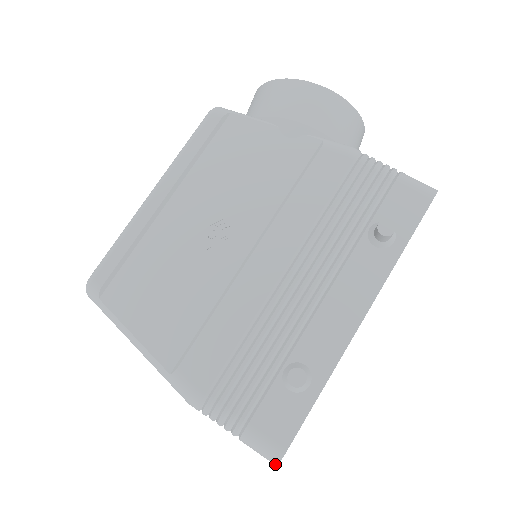
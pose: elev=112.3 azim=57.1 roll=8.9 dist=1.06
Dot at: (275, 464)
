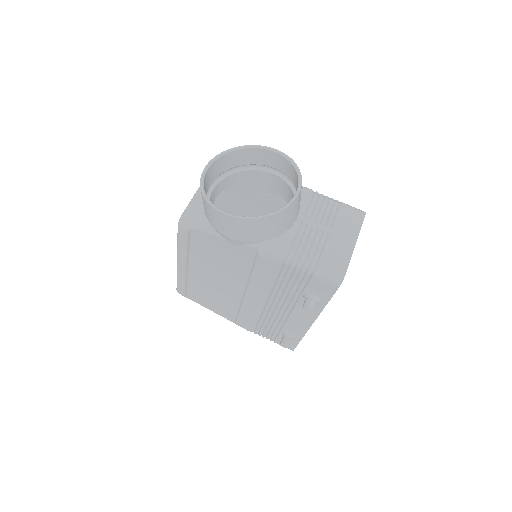
Dot at: occluded
